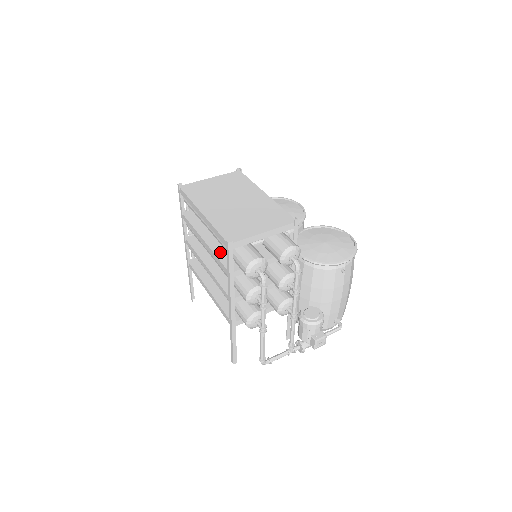
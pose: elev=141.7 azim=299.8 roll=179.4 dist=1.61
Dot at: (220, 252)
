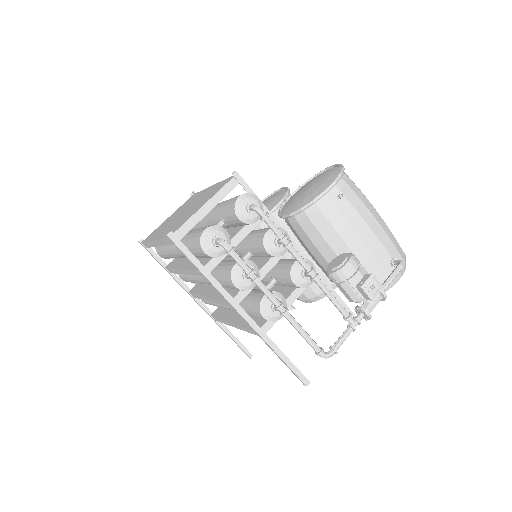
Dot at: occluded
